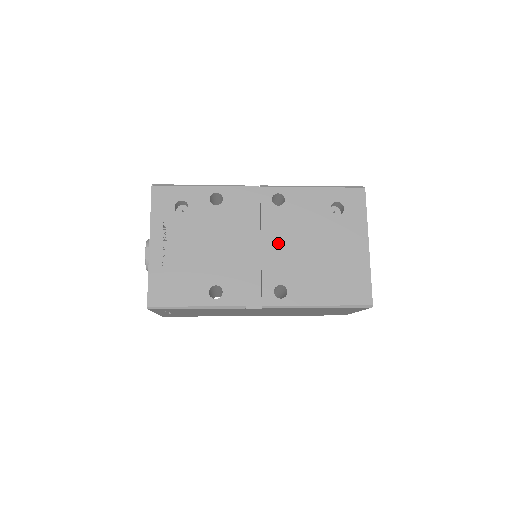
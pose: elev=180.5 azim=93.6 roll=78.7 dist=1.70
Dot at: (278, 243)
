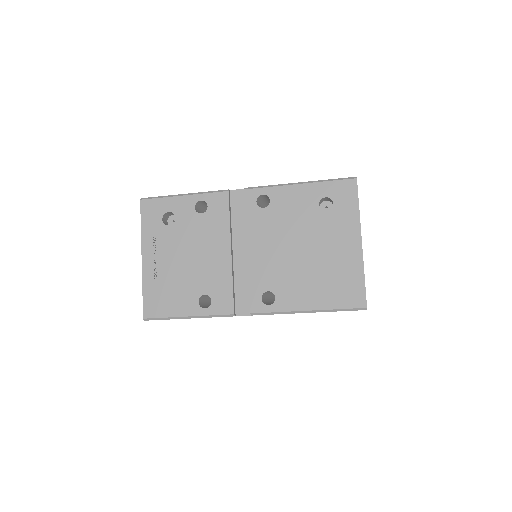
Dot at: (264, 247)
